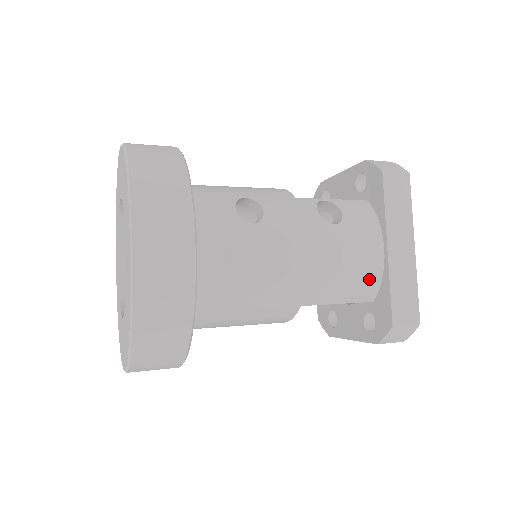
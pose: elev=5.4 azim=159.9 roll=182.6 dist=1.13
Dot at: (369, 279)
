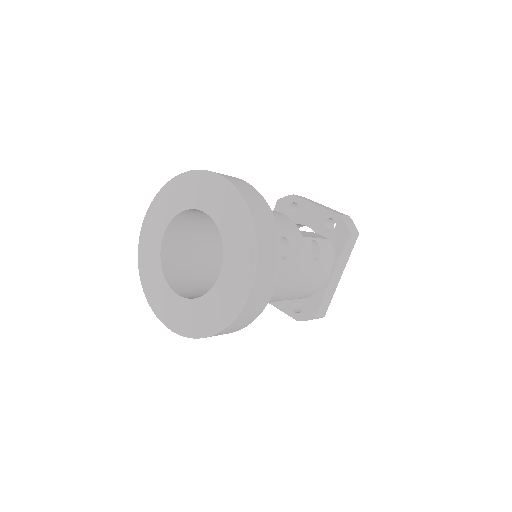
Dot at: (315, 290)
